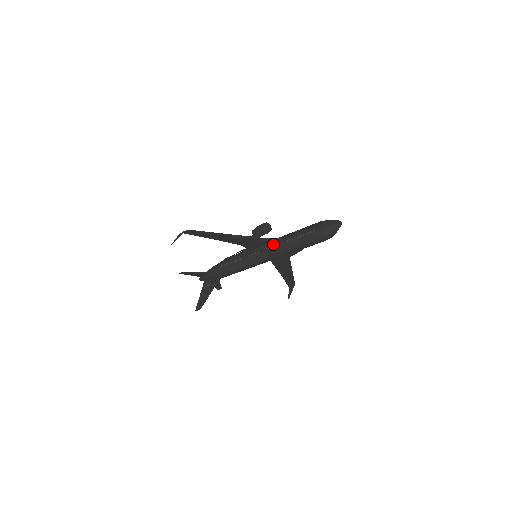
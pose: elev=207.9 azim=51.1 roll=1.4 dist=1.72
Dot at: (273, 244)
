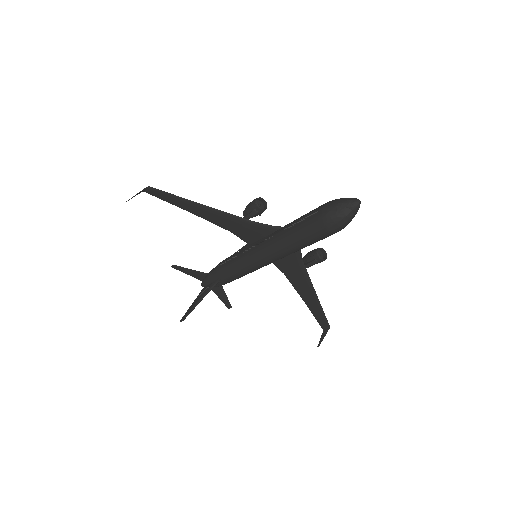
Dot at: (270, 235)
